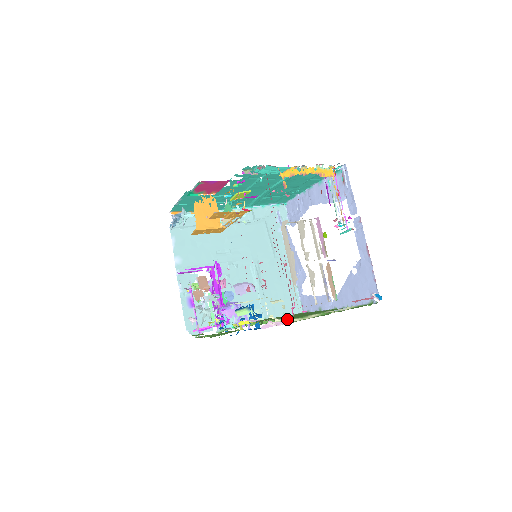
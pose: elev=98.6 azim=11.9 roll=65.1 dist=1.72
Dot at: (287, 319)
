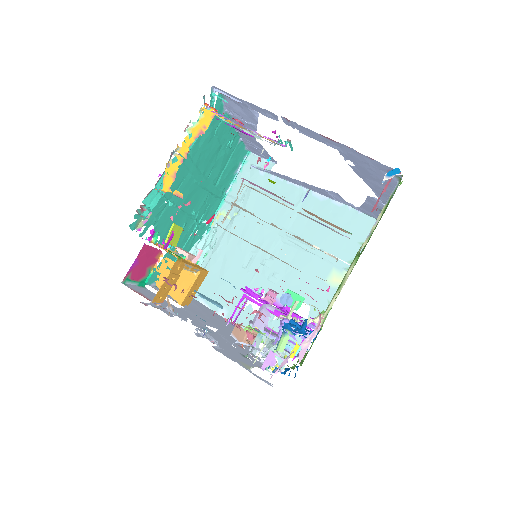
Dot at: occluded
